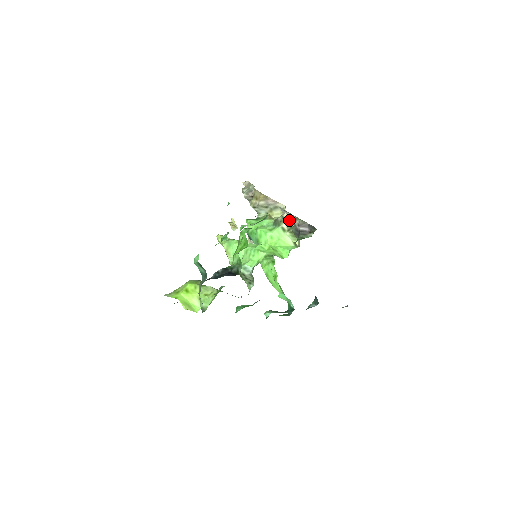
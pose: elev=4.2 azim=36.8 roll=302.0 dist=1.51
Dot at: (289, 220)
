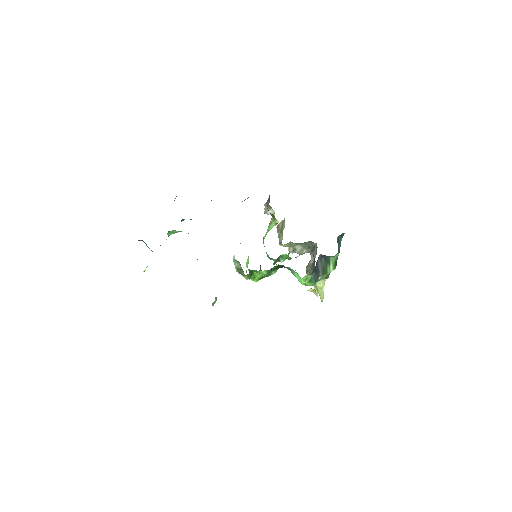
Dot at: (274, 215)
